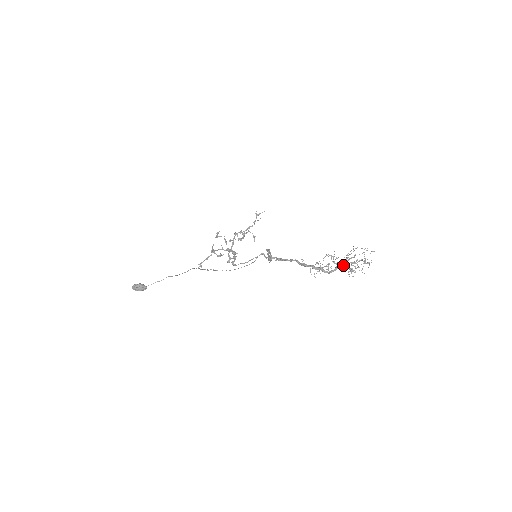
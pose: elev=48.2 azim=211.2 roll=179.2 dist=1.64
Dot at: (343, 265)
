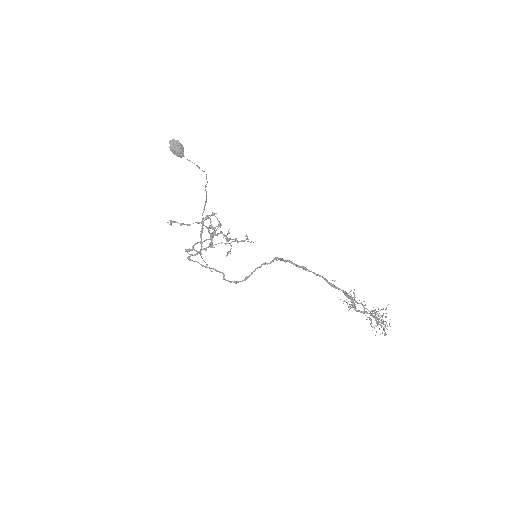
Dot at: (372, 313)
